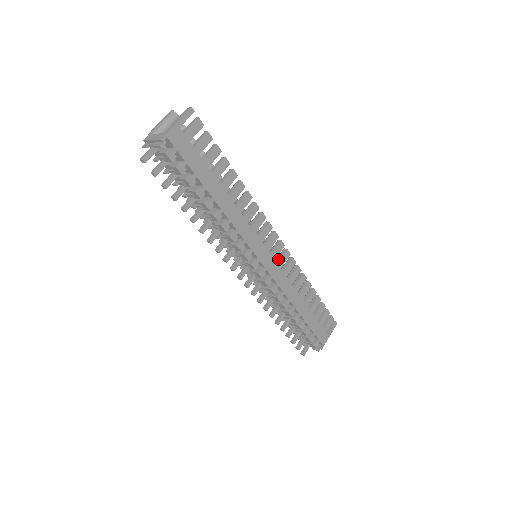
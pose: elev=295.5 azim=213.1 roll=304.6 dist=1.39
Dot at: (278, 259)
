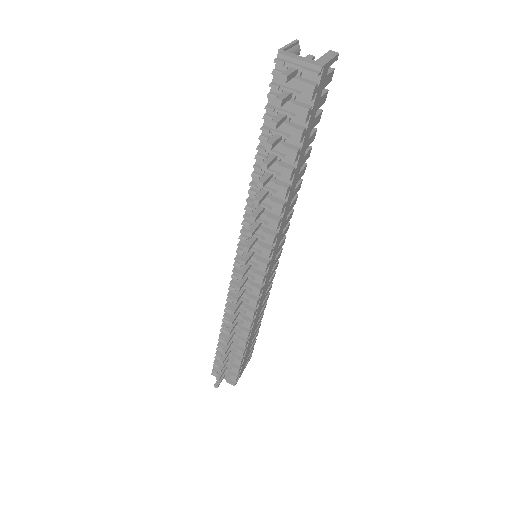
Dot at: occluded
